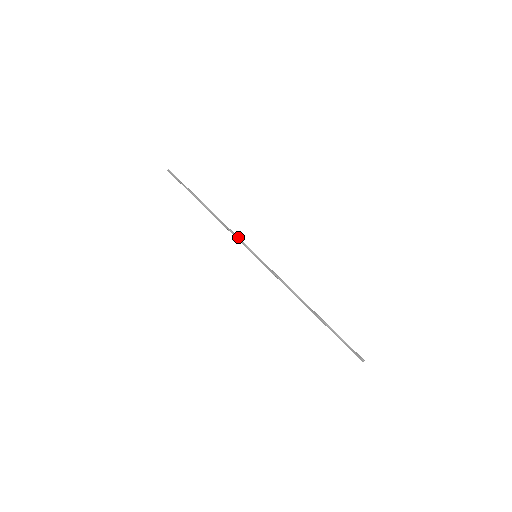
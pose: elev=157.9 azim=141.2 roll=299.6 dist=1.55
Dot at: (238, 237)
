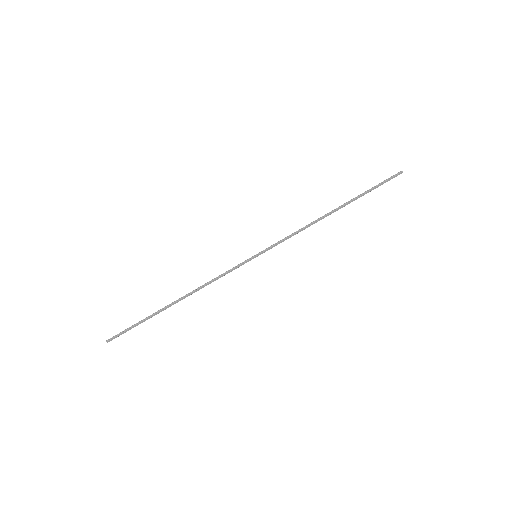
Dot at: (226, 272)
